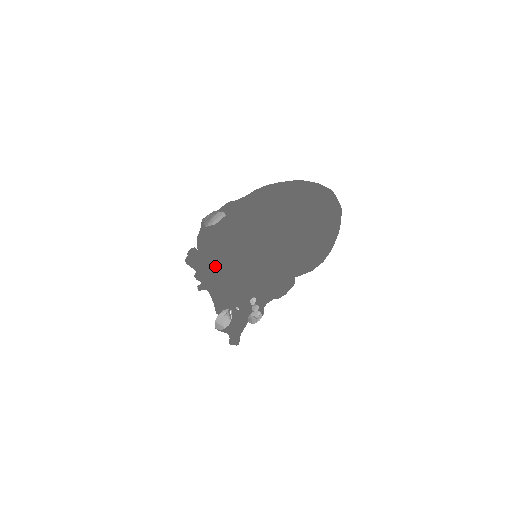
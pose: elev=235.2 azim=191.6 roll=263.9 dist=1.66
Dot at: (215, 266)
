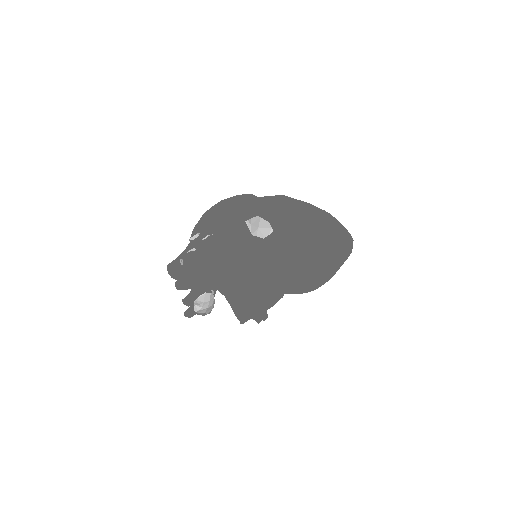
Dot at: (250, 280)
